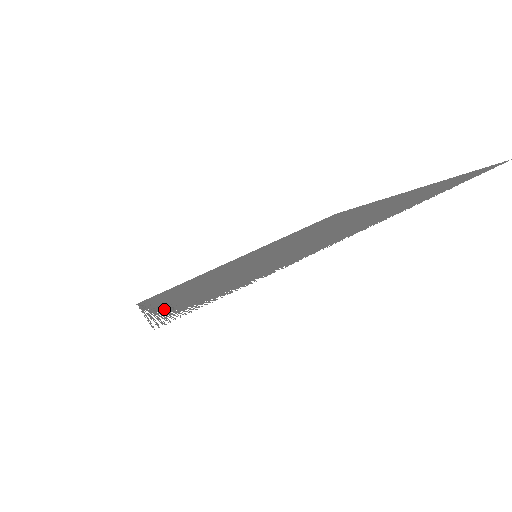
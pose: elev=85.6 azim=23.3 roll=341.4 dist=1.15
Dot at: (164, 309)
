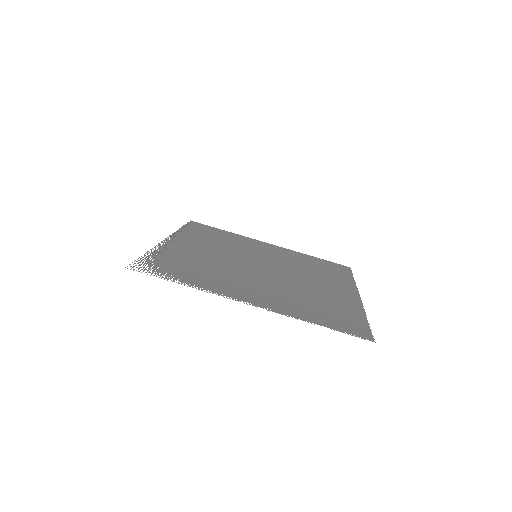
Dot at: (161, 252)
